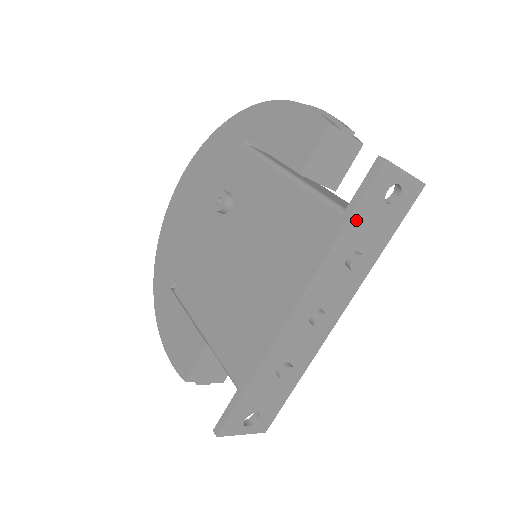
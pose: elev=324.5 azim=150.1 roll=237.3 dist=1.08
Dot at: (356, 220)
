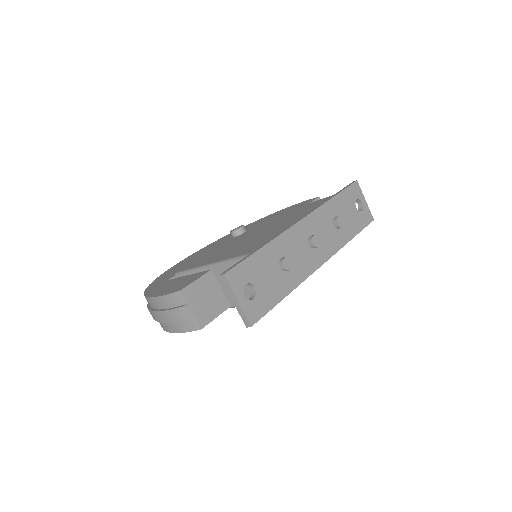
Dot at: (342, 198)
